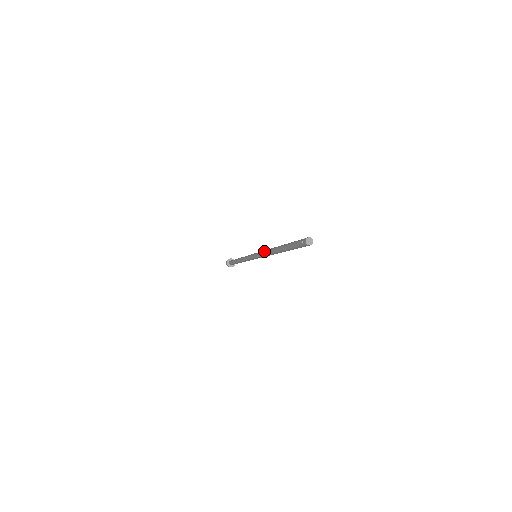
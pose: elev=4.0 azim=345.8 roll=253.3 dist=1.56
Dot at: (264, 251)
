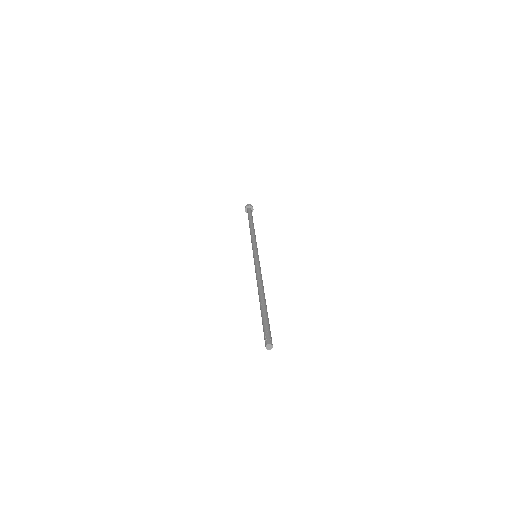
Dot at: (257, 273)
